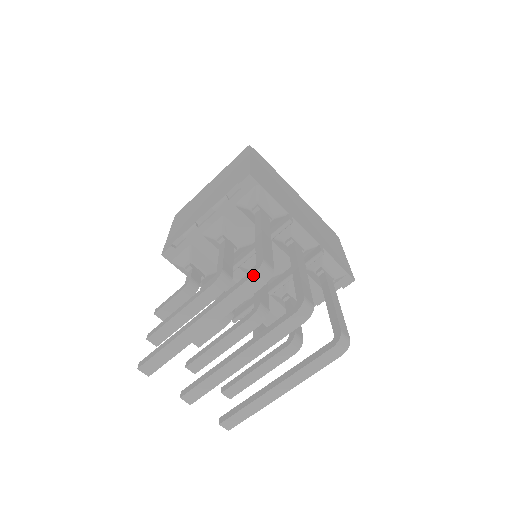
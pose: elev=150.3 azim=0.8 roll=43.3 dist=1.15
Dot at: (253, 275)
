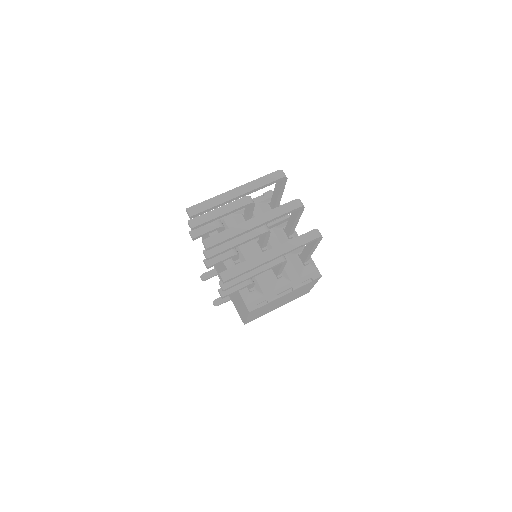
Dot at: (278, 170)
